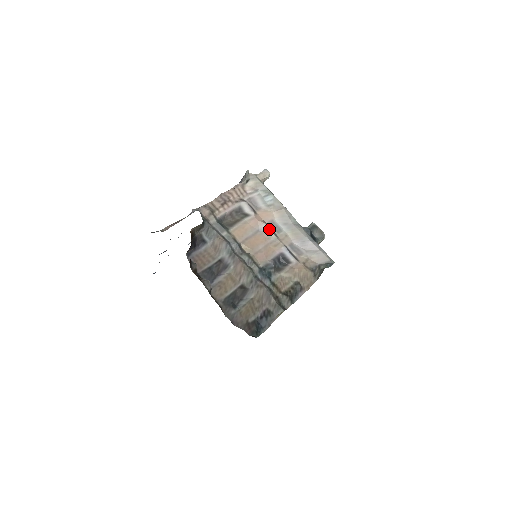
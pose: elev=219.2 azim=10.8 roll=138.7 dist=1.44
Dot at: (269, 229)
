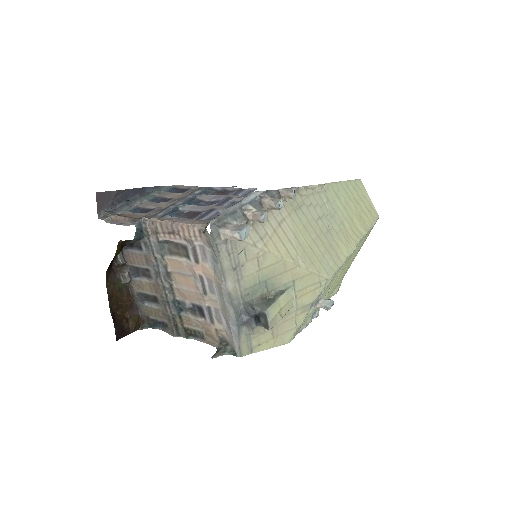
Dot at: (200, 285)
